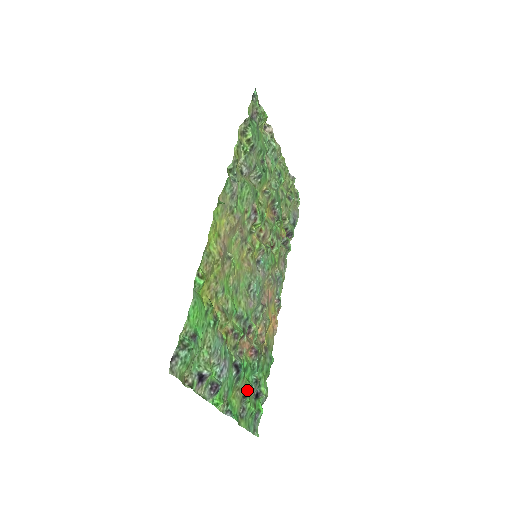
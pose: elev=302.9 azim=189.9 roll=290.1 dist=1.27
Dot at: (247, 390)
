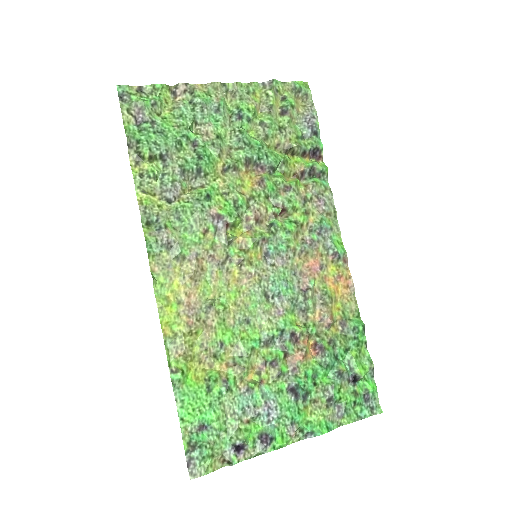
Dot at: (329, 392)
